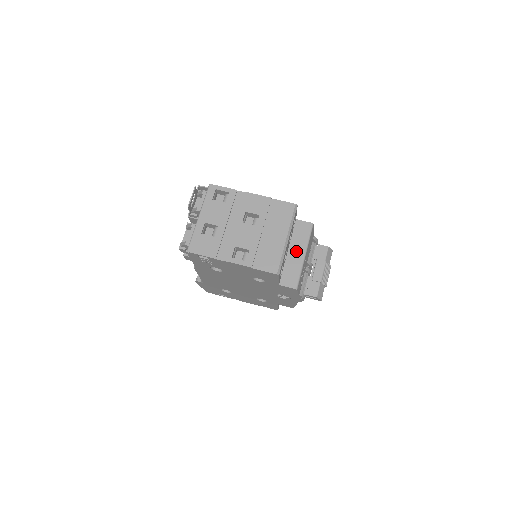
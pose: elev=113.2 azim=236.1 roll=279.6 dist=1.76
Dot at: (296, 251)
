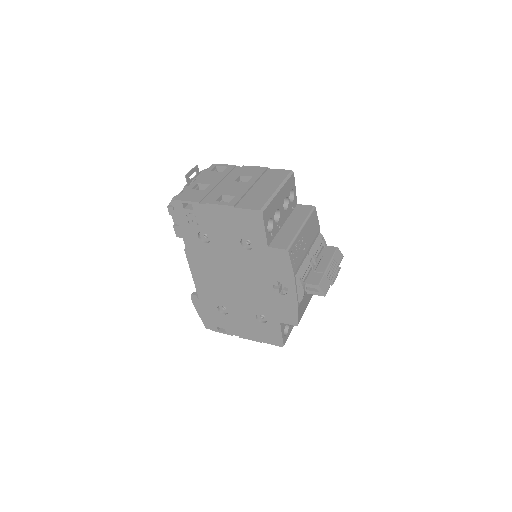
Dot at: (293, 224)
